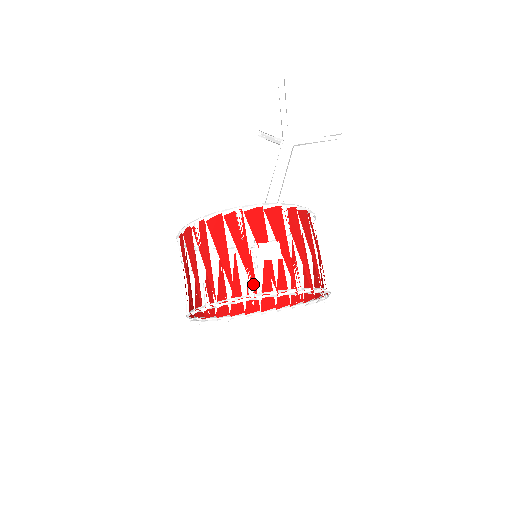
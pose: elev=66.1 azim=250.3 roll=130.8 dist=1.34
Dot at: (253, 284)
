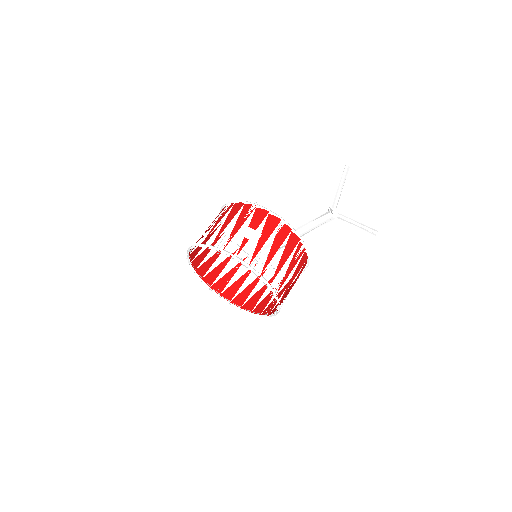
Dot at: (227, 244)
